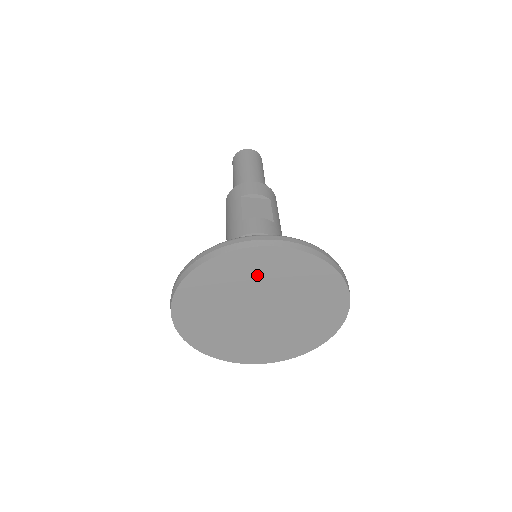
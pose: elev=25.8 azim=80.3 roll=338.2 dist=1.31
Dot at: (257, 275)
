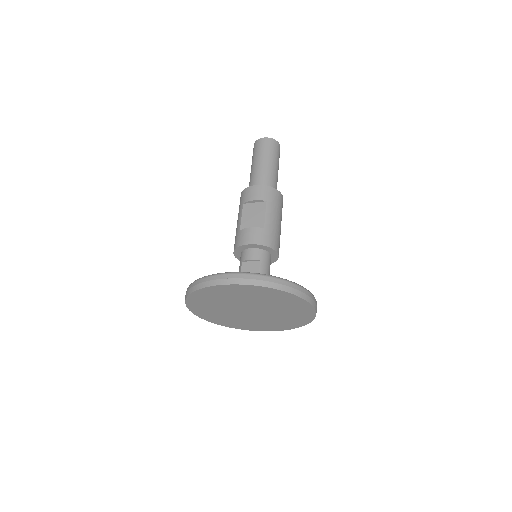
Dot at: (228, 296)
